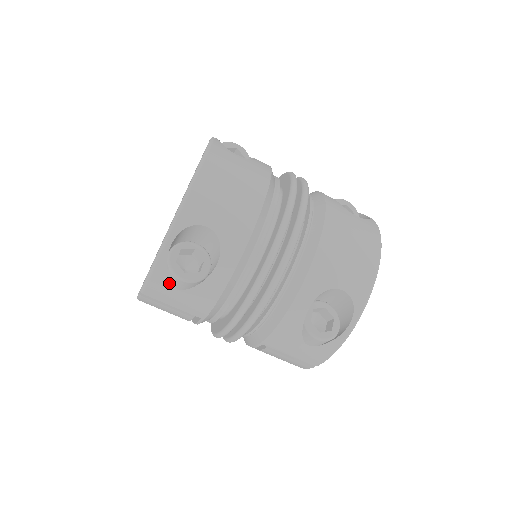
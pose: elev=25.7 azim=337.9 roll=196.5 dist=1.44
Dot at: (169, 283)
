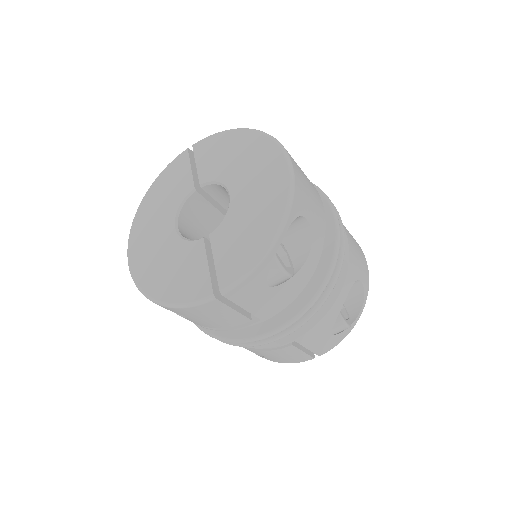
Dot at: (265, 279)
